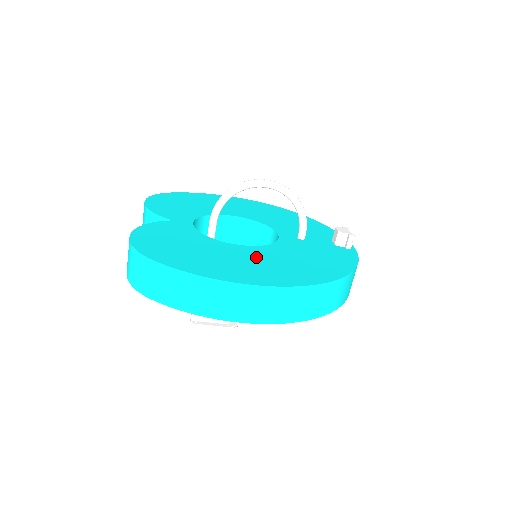
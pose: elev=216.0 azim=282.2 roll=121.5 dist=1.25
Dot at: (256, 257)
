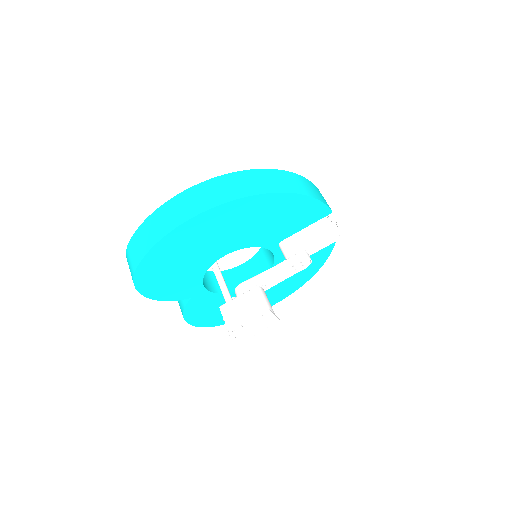
Dot at: occluded
